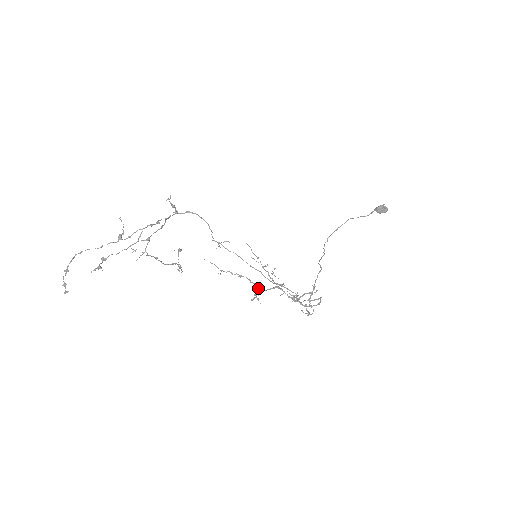
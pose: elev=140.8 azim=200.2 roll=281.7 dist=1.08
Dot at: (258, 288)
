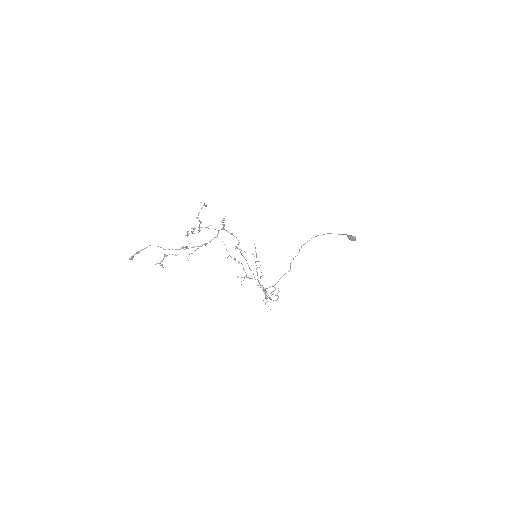
Dot at: (246, 275)
